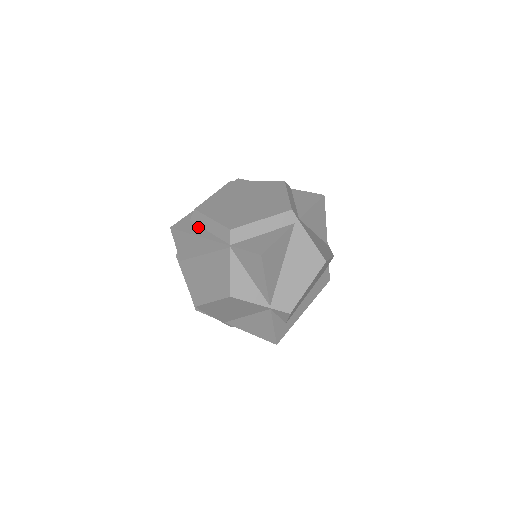
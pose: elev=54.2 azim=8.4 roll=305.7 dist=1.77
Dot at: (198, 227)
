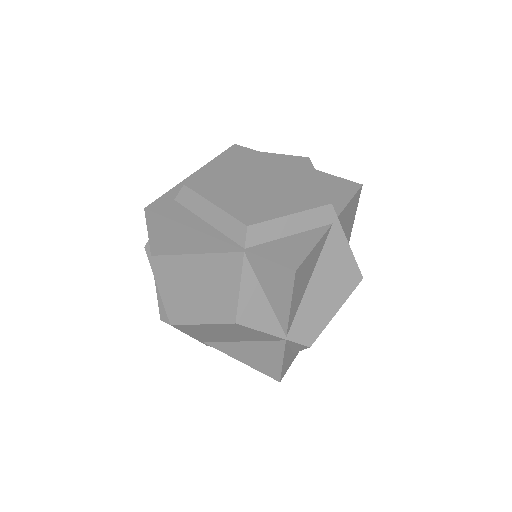
Dot at: (189, 212)
